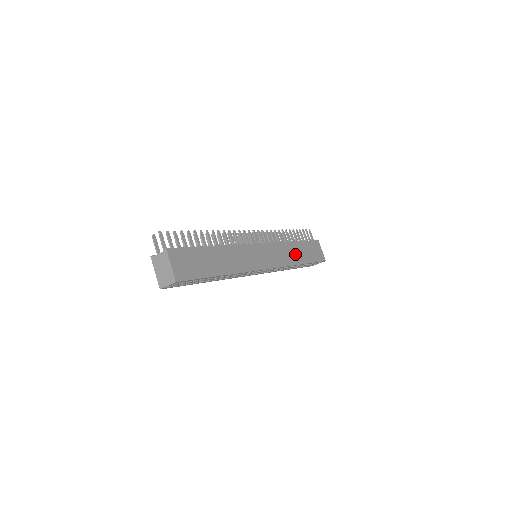
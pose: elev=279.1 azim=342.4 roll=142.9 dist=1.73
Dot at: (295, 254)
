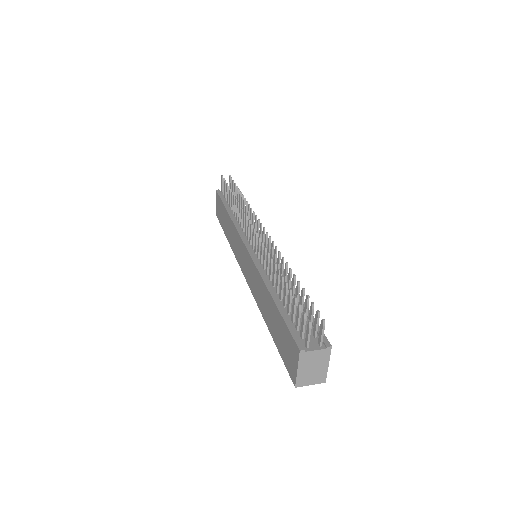
Dot at: occluded
